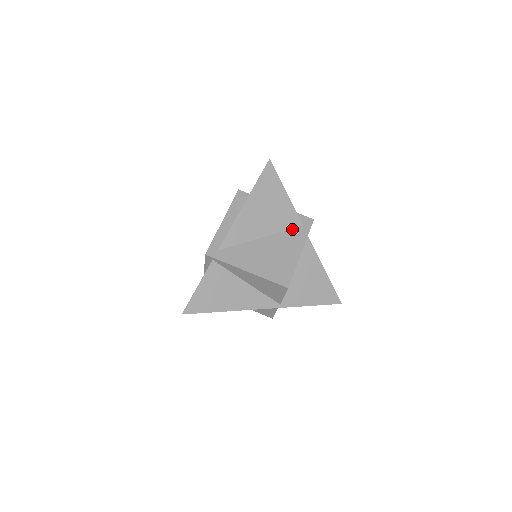
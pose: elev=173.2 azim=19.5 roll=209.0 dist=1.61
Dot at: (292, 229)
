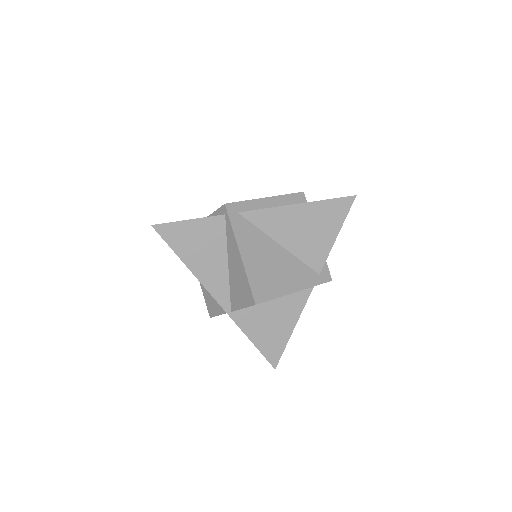
Dot at: (309, 267)
